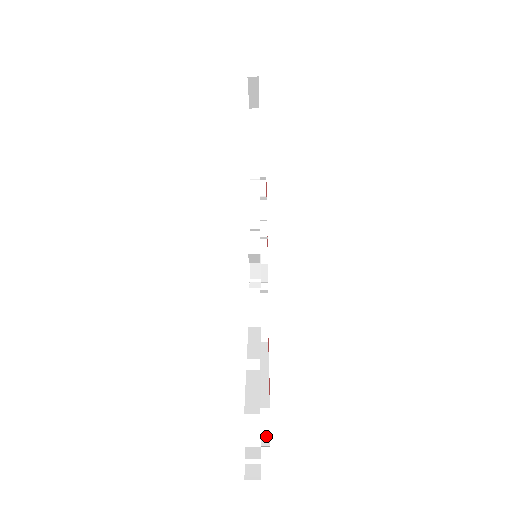
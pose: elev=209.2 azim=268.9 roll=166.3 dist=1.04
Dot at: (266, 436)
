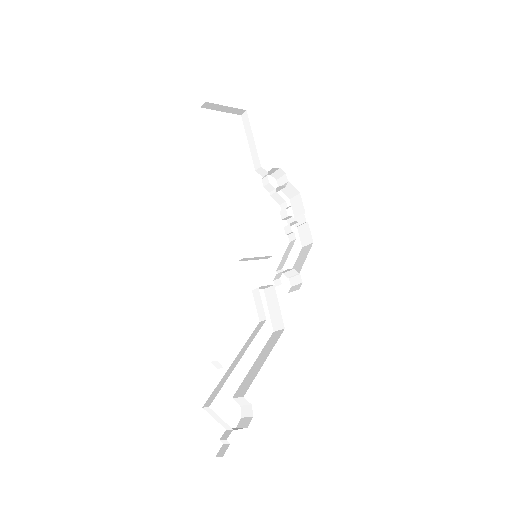
Dot at: (250, 419)
